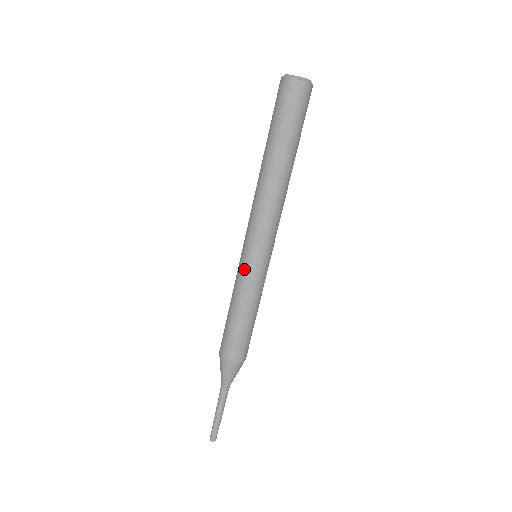
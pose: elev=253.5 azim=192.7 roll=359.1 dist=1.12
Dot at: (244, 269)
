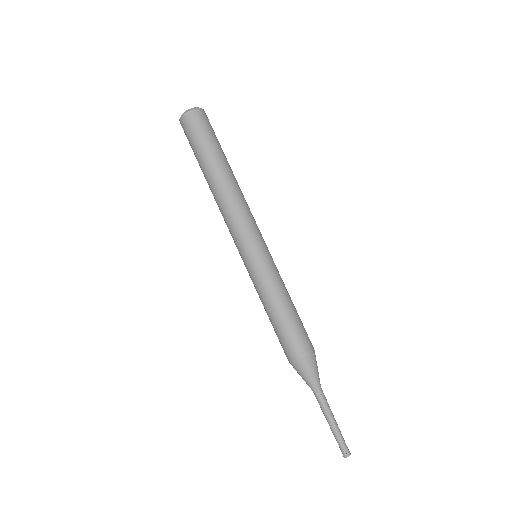
Dot at: (262, 265)
